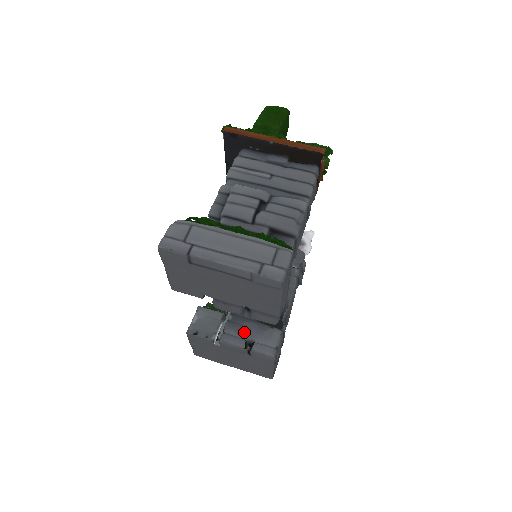
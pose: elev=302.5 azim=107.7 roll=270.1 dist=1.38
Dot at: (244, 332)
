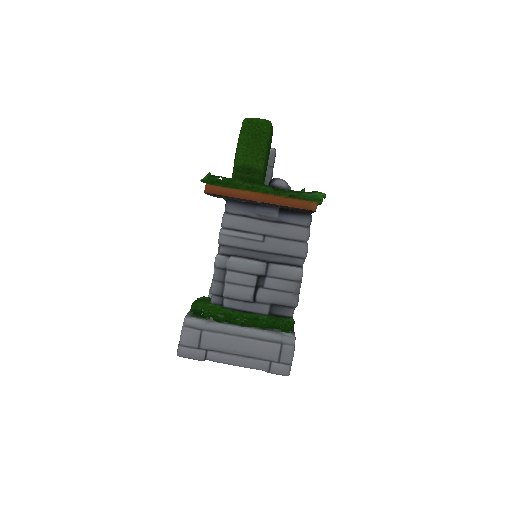
Dot at: occluded
